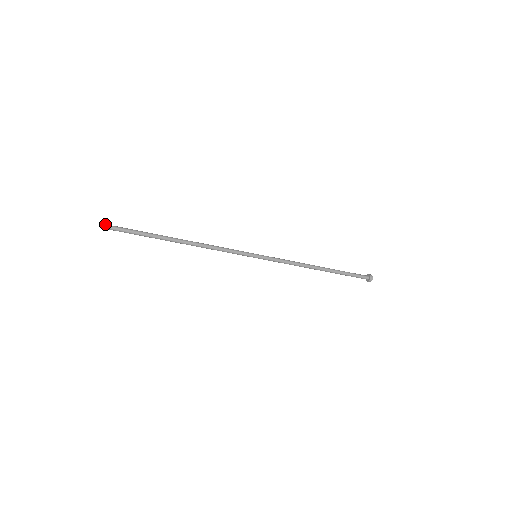
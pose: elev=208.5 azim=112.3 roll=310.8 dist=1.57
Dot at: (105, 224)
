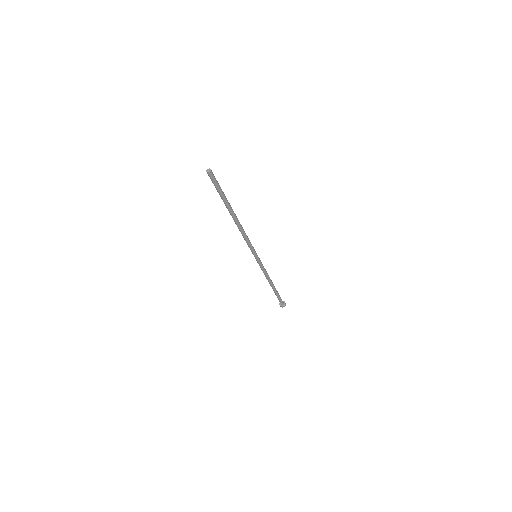
Dot at: occluded
